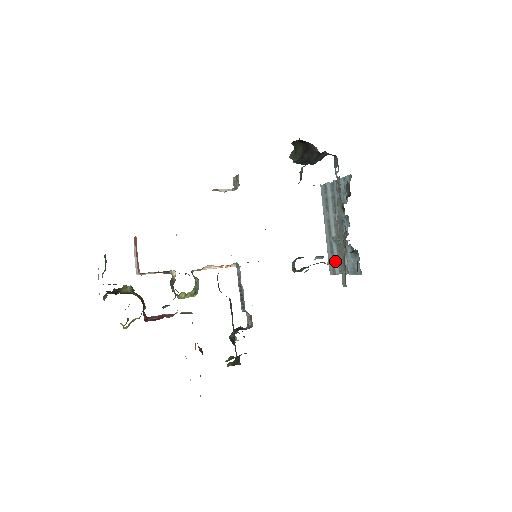
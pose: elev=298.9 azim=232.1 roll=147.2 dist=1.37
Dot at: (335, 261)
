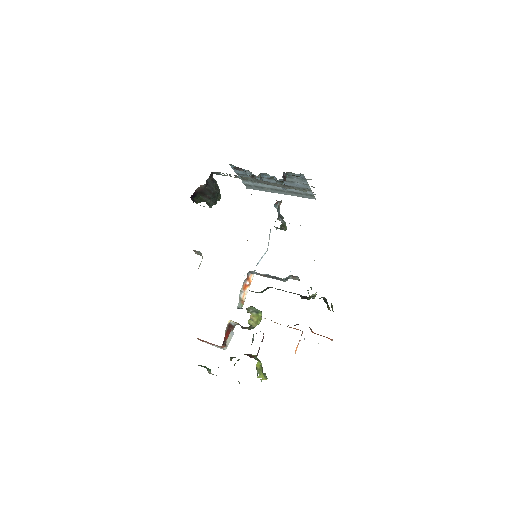
Dot at: (302, 193)
